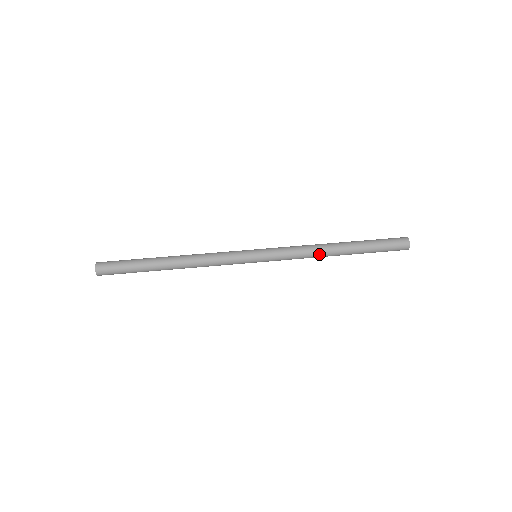
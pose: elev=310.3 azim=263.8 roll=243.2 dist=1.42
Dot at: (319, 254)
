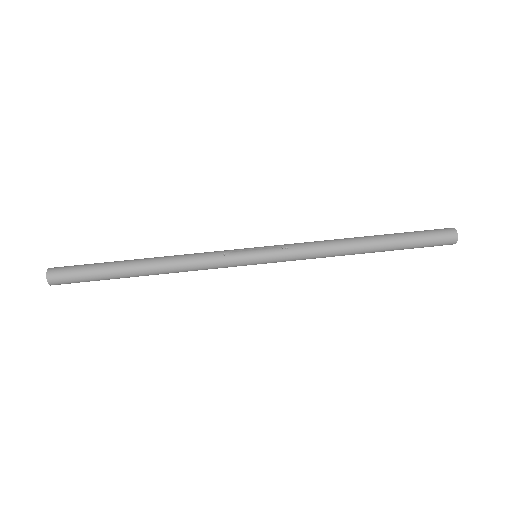
Dot at: occluded
